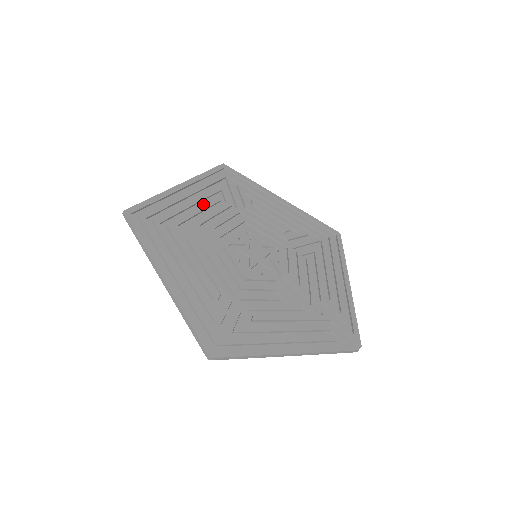
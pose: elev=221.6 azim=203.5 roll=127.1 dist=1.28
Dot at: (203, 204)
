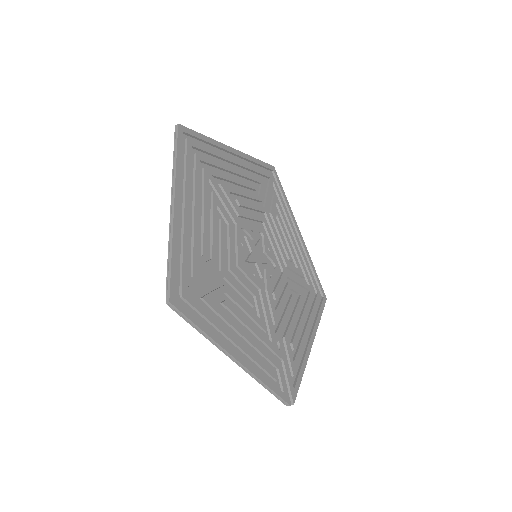
Dot at: (241, 180)
